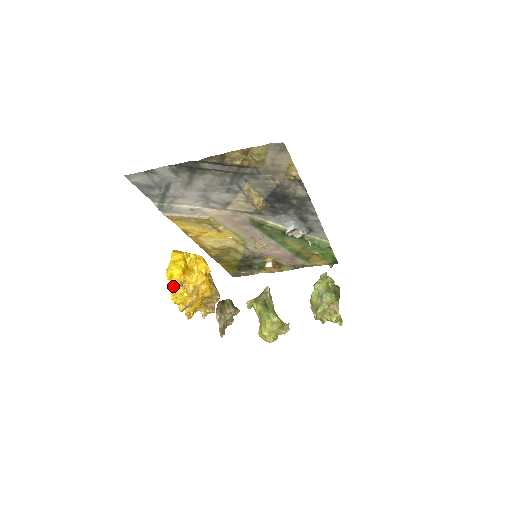
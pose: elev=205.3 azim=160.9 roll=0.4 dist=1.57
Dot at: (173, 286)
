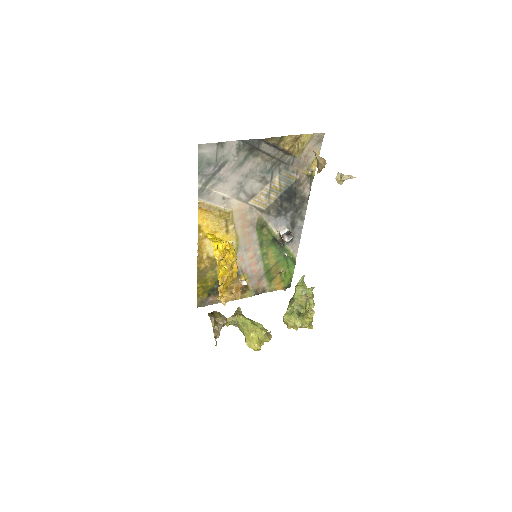
Dot at: (218, 256)
